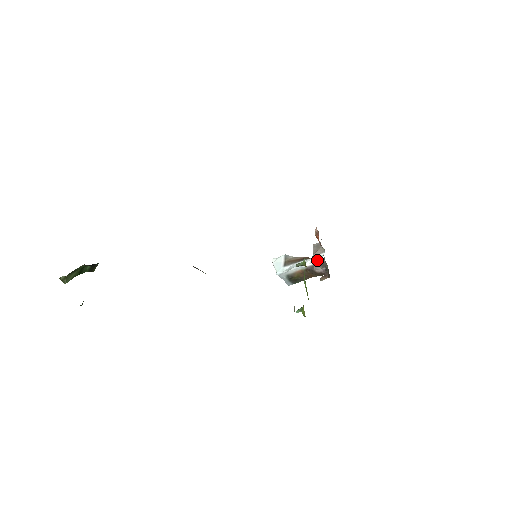
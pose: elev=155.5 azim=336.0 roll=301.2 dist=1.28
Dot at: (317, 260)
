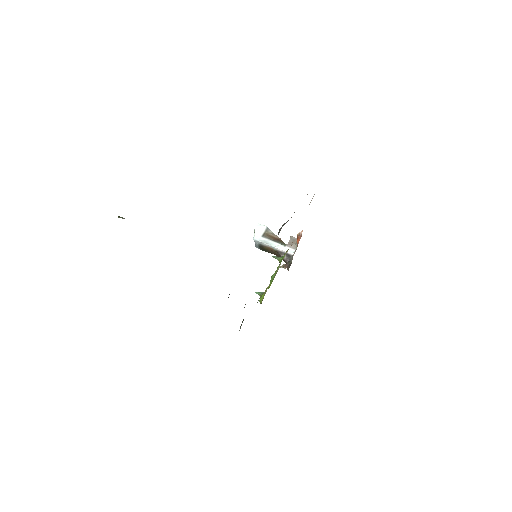
Dot at: (287, 252)
